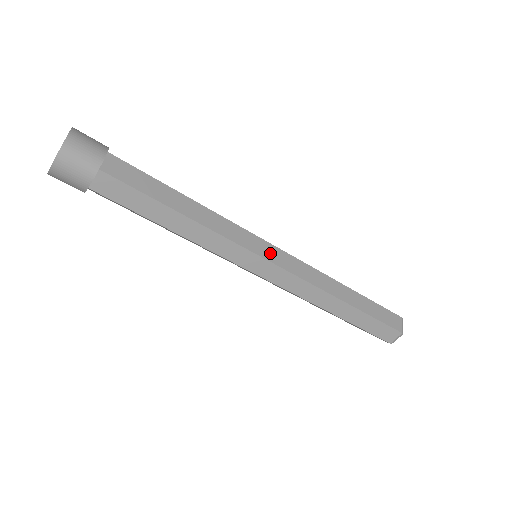
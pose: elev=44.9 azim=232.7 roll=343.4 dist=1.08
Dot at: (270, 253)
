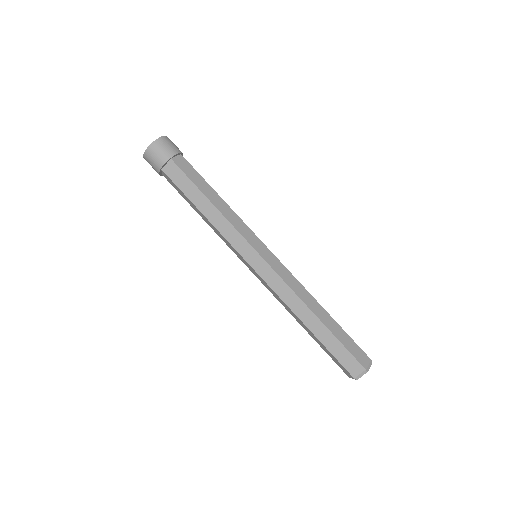
Dot at: occluded
